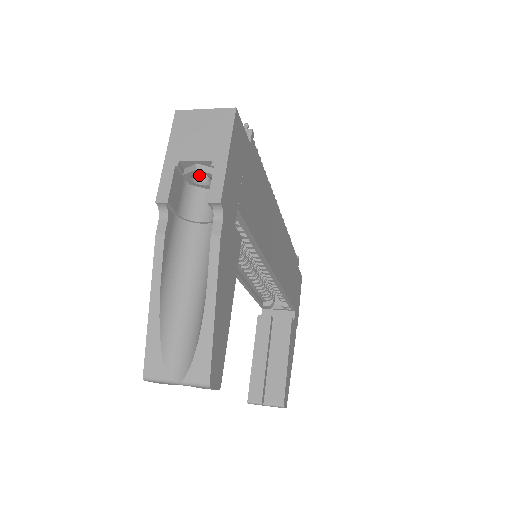
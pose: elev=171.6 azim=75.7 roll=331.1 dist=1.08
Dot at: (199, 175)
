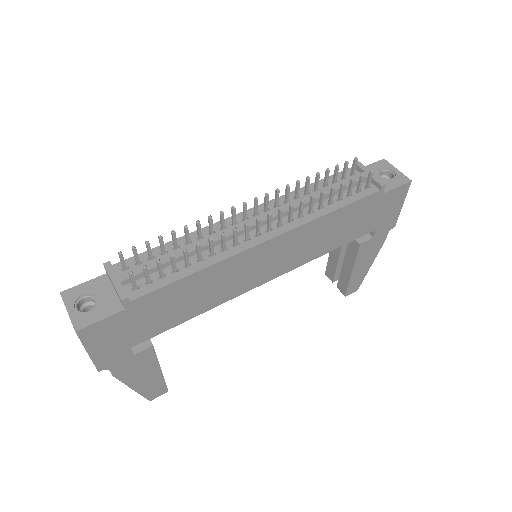
Dot at: occluded
